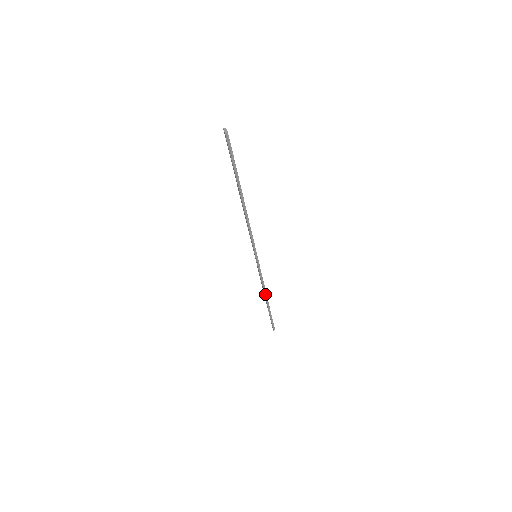
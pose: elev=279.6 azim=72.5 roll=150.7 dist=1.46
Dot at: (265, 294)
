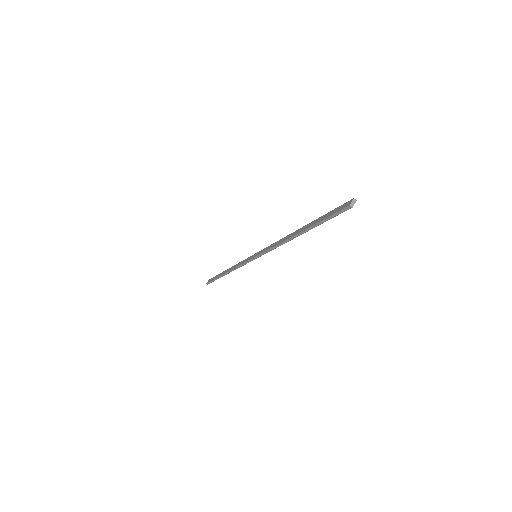
Dot at: (230, 271)
